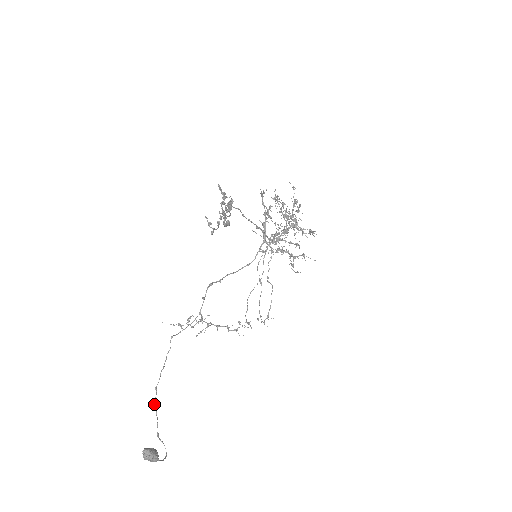
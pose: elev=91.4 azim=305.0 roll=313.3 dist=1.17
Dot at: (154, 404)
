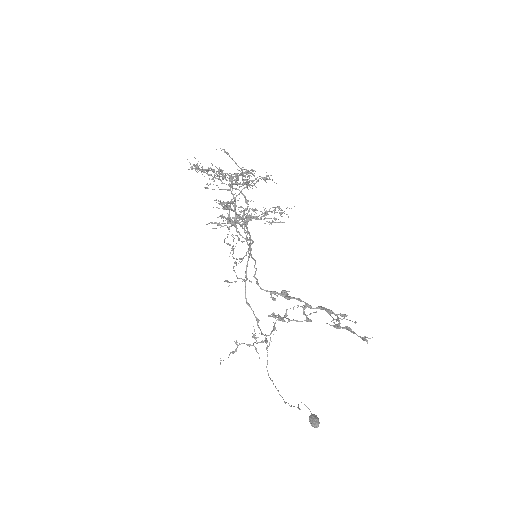
Dot at: occluded
